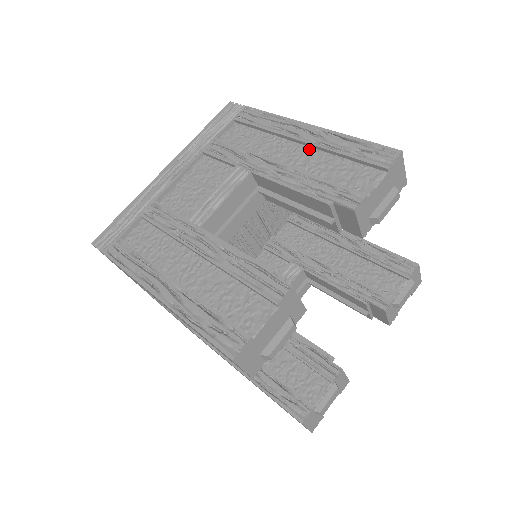
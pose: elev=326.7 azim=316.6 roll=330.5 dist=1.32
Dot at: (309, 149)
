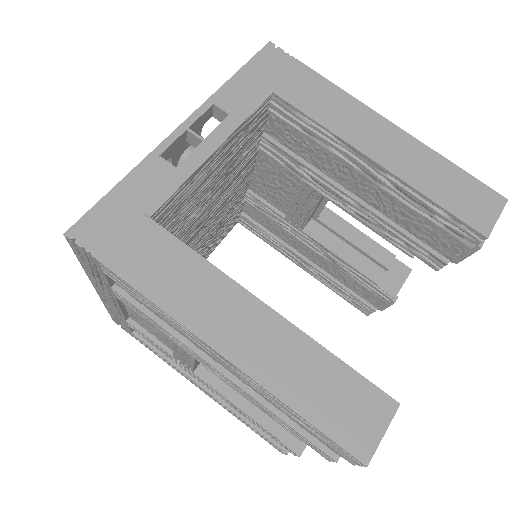
Dot at: occluded
